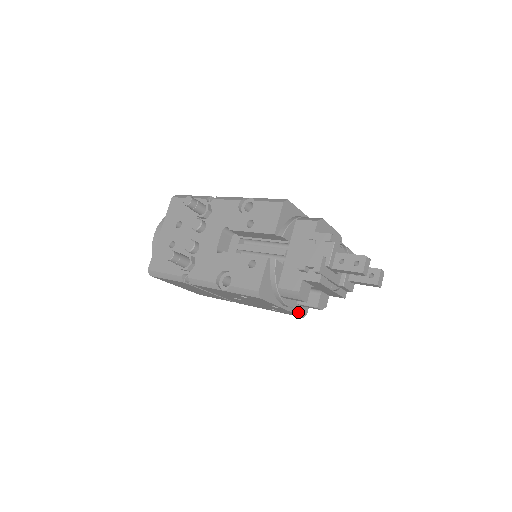
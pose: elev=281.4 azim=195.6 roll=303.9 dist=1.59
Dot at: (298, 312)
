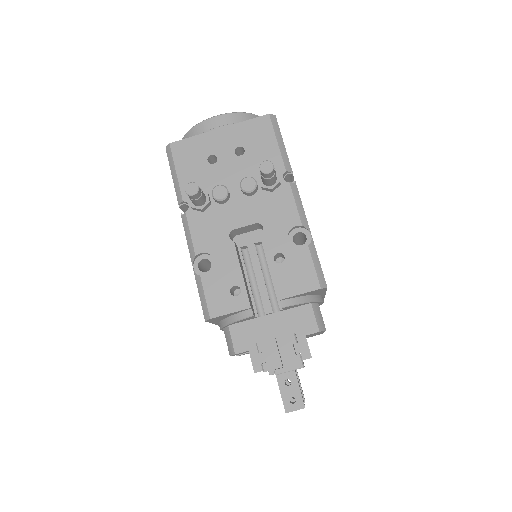
Dot at: occluded
